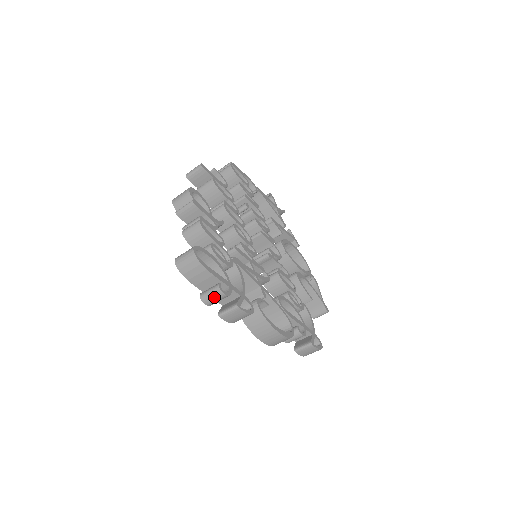
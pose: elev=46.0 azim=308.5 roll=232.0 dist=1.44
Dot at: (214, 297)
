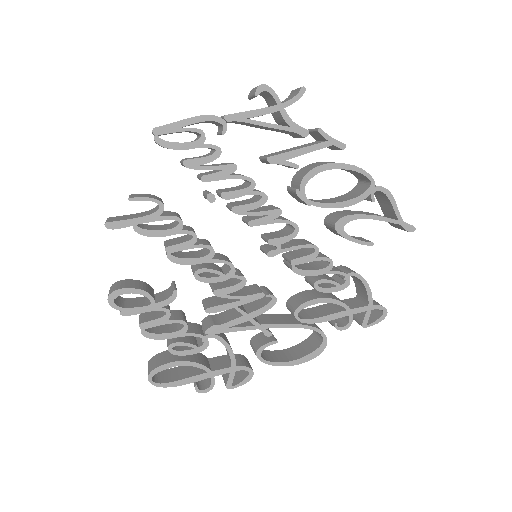
Dot at: (201, 387)
